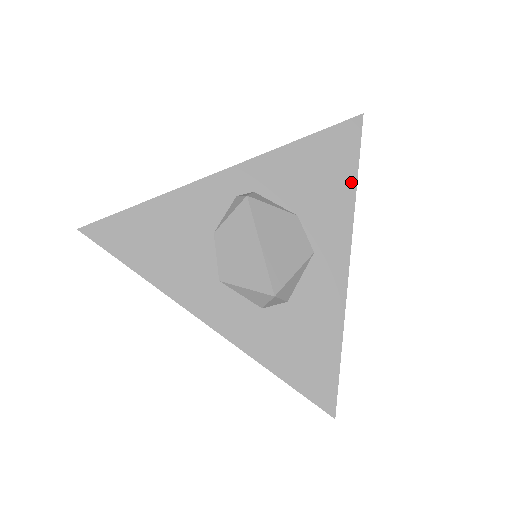
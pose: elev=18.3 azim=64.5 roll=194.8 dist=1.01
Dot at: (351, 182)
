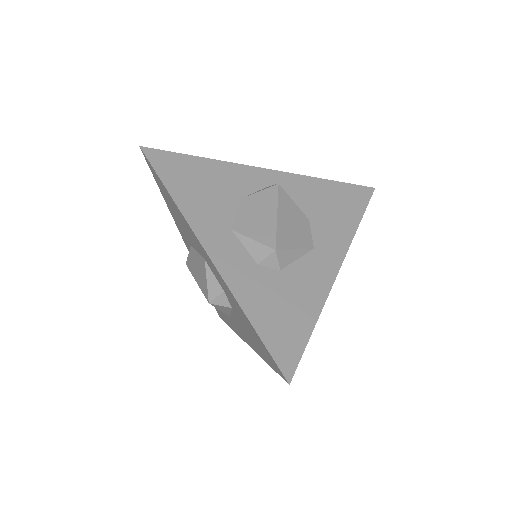
Dot at: (356, 220)
